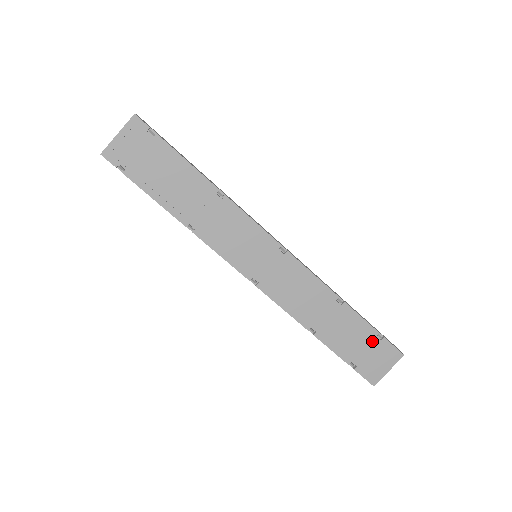
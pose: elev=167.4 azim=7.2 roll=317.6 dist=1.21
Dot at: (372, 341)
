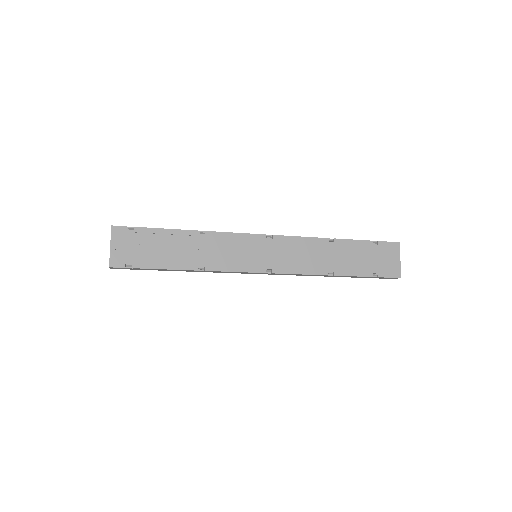
Dot at: (373, 250)
